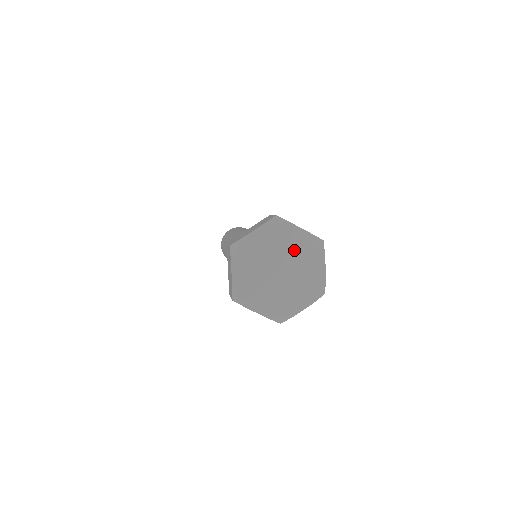
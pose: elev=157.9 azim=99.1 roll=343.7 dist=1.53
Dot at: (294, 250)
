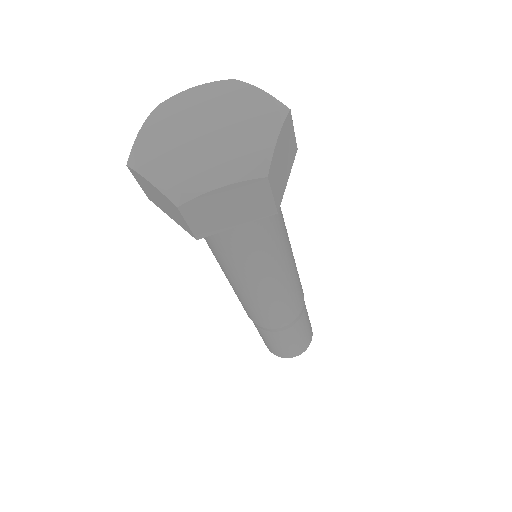
Dot at: (238, 111)
